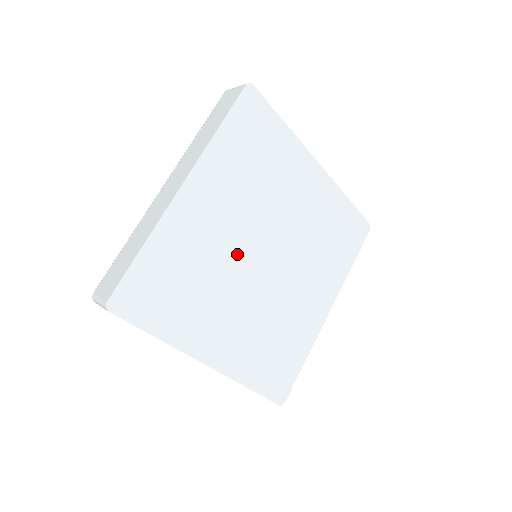
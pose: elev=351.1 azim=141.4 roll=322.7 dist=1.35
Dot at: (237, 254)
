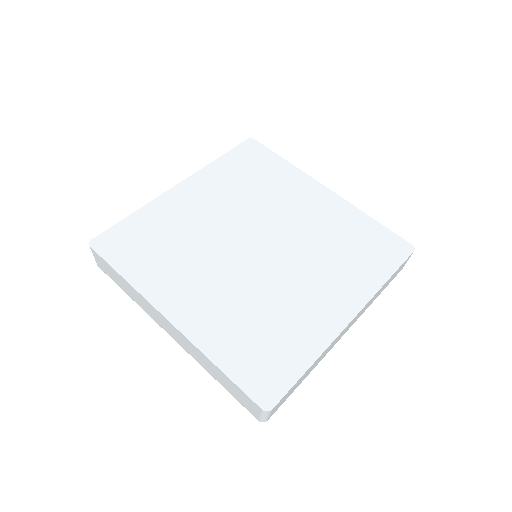
Dot at: (222, 235)
